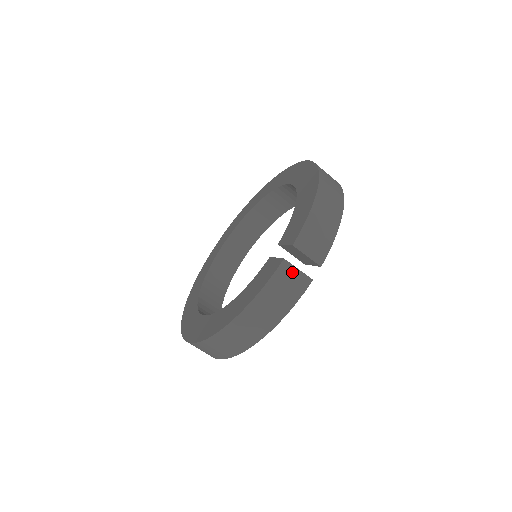
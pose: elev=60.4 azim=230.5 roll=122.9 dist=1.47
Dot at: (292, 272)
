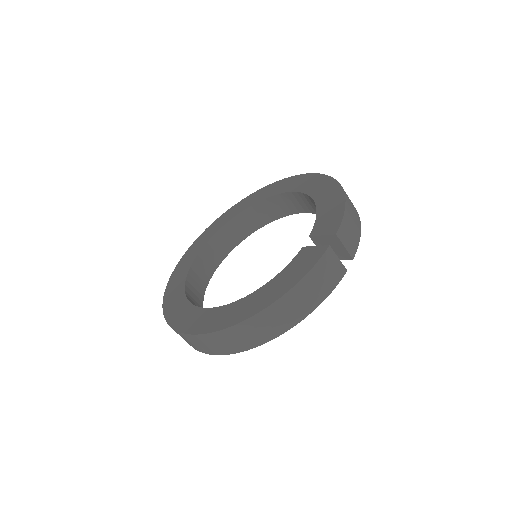
Dot at: (334, 260)
